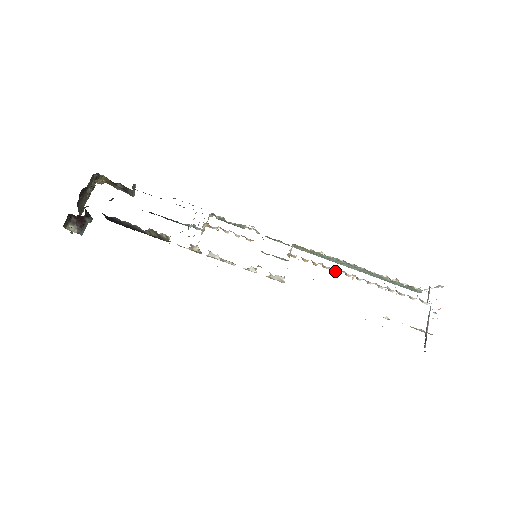
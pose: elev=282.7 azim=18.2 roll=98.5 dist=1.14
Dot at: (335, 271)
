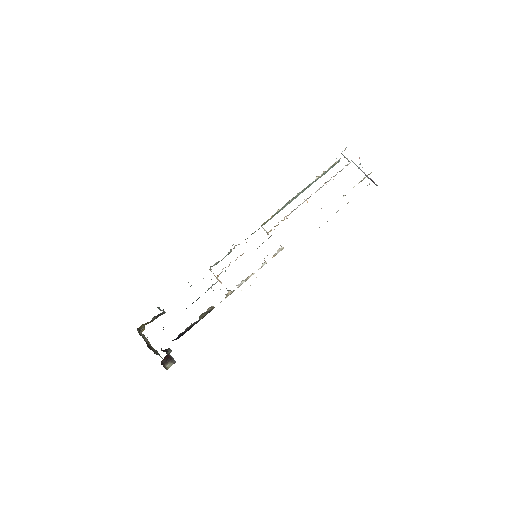
Dot at: occluded
